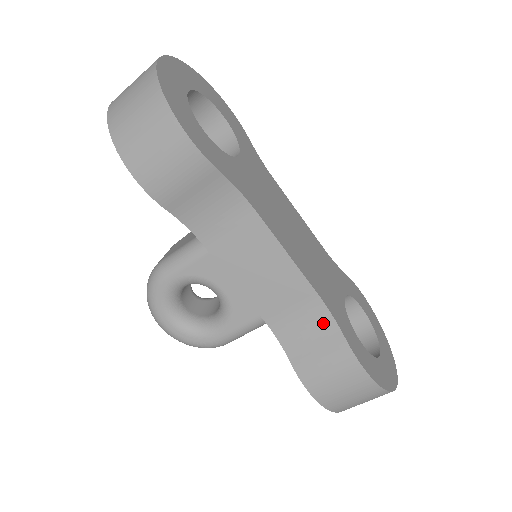
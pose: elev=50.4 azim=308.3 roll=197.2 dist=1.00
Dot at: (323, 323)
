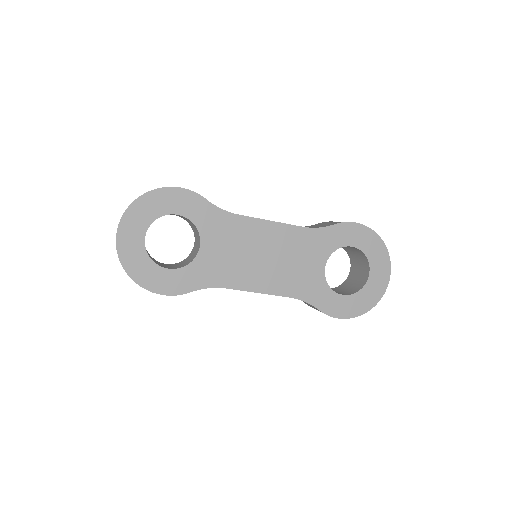
Dot at: occluded
